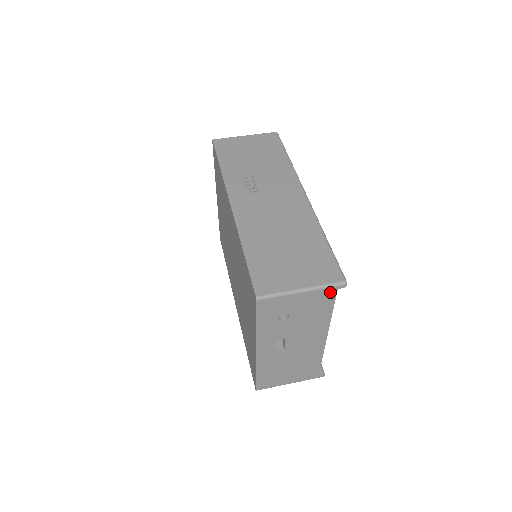
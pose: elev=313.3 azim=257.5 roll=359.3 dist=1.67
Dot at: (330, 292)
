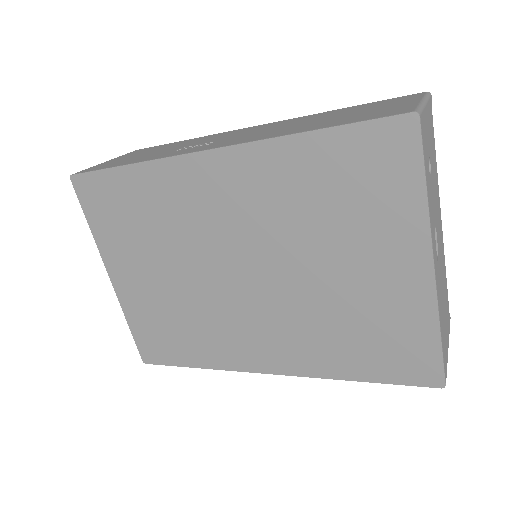
Dot at: (430, 109)
